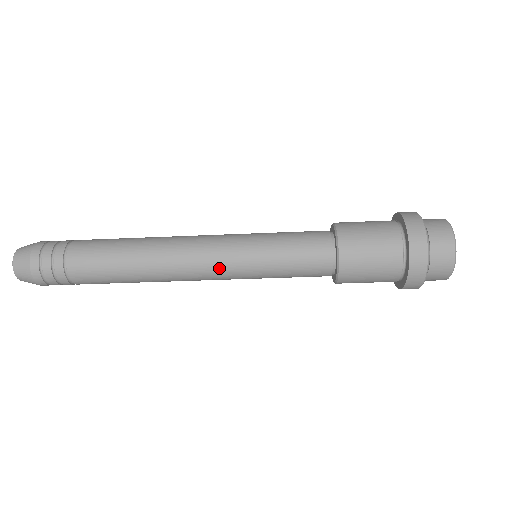
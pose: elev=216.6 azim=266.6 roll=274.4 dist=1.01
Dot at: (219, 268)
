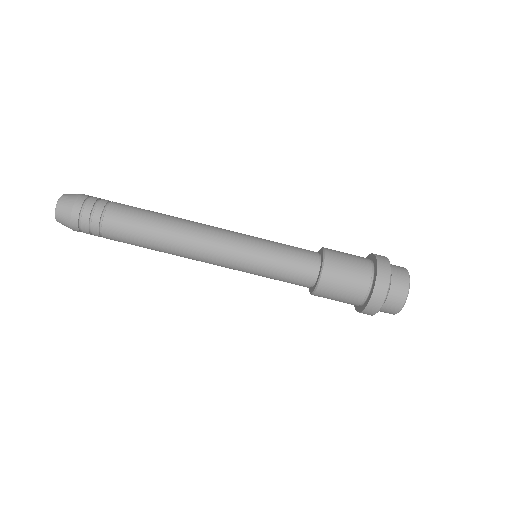
Dot at: (227, 252)
